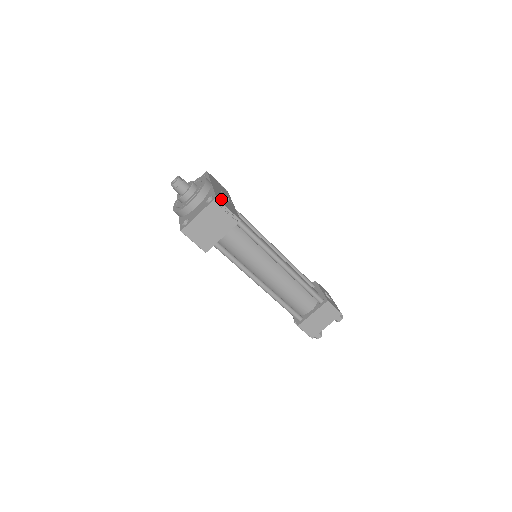
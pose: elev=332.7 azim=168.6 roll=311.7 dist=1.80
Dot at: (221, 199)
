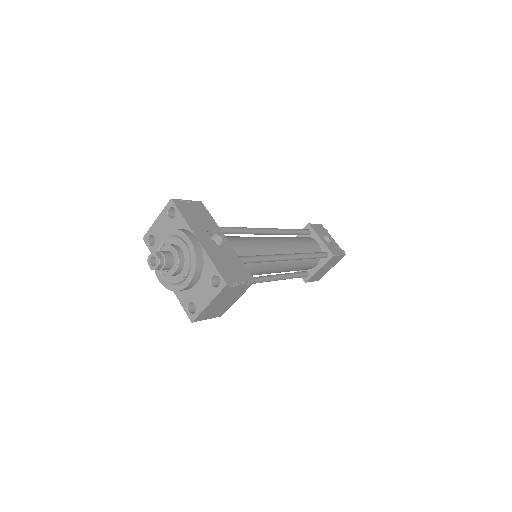
Dot at: (226, 271)
